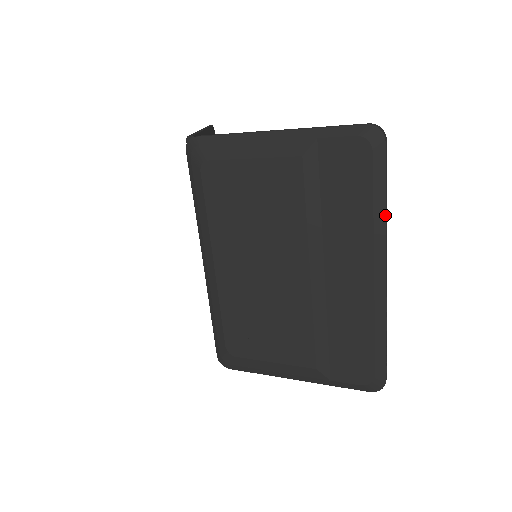
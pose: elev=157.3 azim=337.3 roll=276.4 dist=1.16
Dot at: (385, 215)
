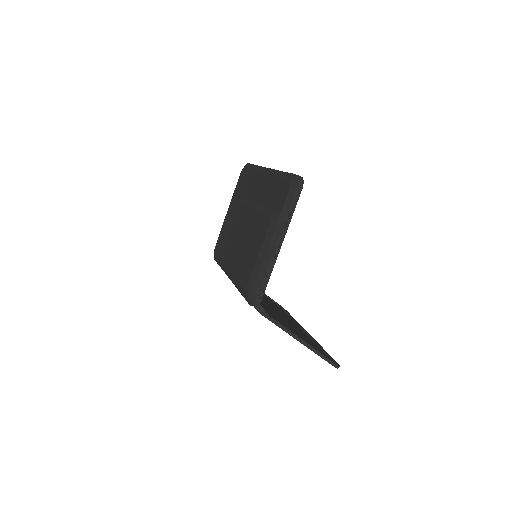
Dot at: (258, 166)
